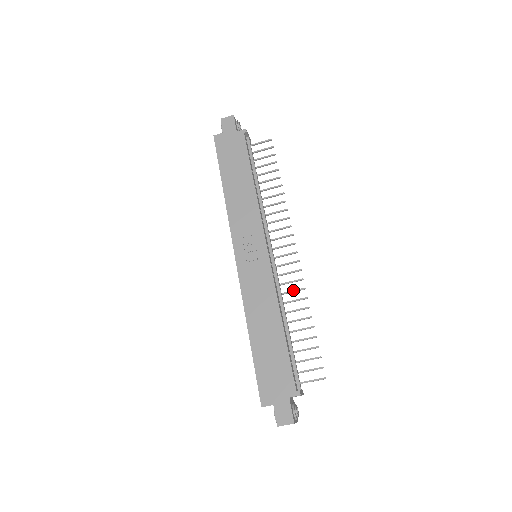
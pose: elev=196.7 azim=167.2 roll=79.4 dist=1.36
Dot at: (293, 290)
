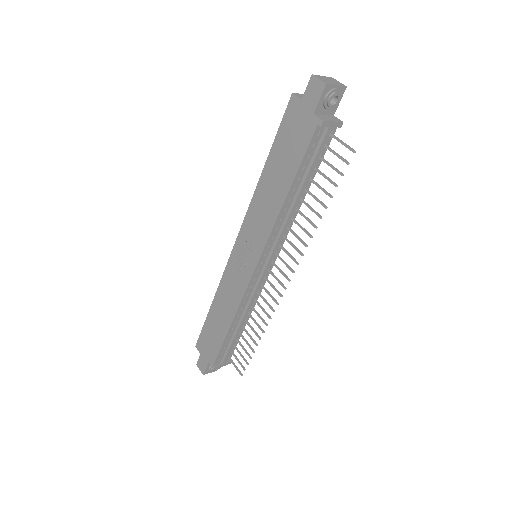
Dot at: (263, 309)
